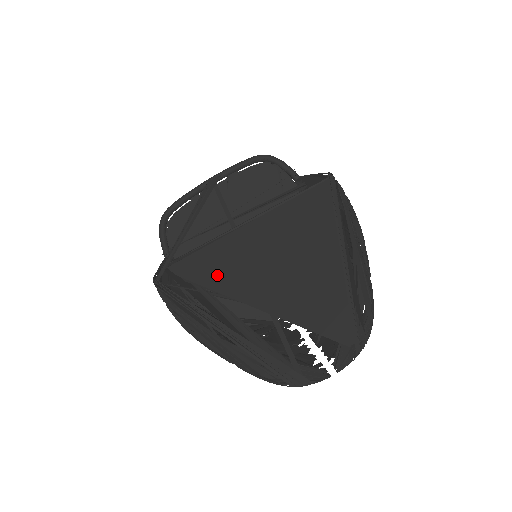
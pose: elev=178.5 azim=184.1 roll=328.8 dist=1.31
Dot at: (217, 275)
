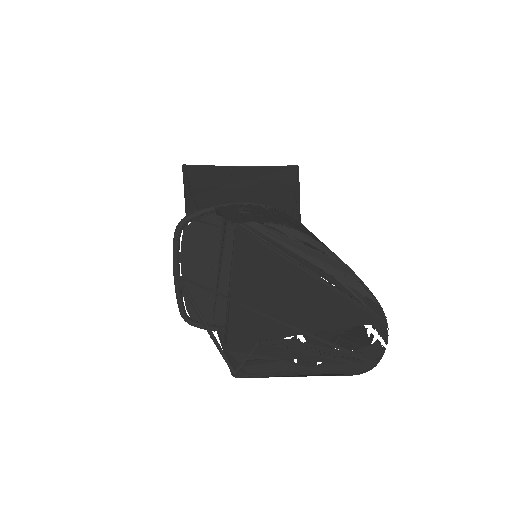
Dot at: (256, 331)
